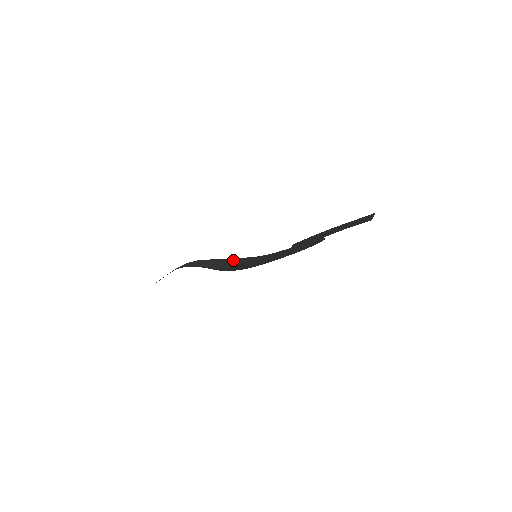
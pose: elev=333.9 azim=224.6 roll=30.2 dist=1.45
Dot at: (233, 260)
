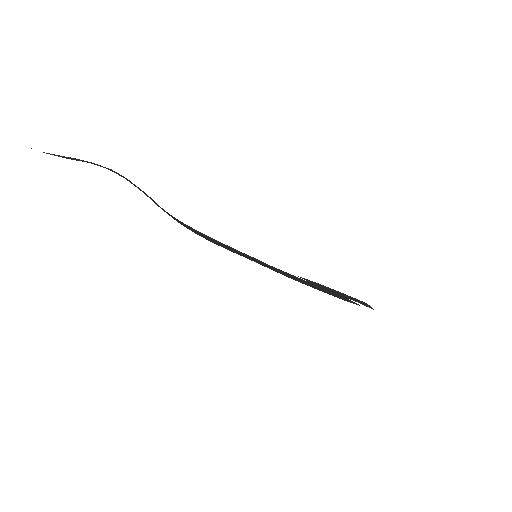
Dot at: occluded
